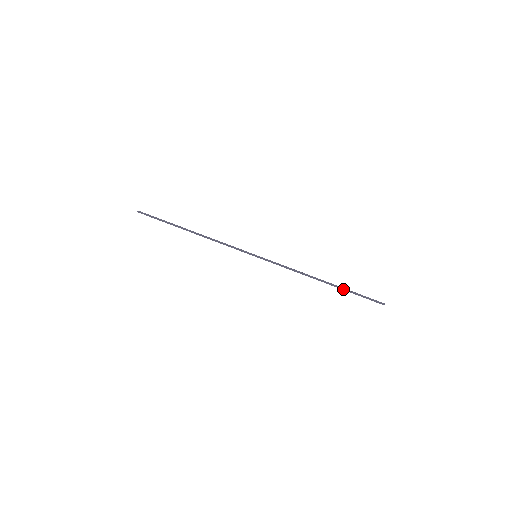
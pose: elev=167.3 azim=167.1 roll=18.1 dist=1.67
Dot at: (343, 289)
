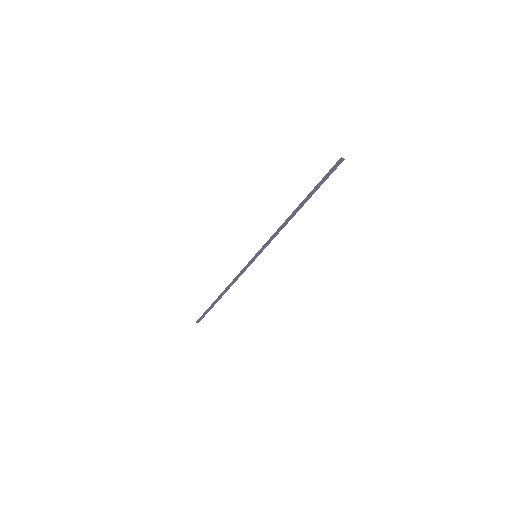
Dot at: (310, 193)
